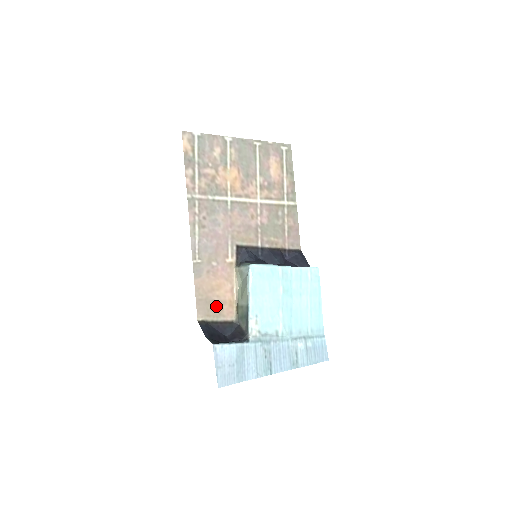
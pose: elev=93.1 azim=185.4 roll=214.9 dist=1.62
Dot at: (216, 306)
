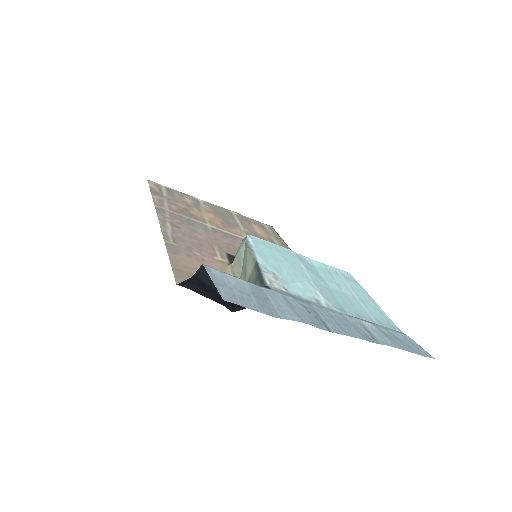
Dot at: occluded
